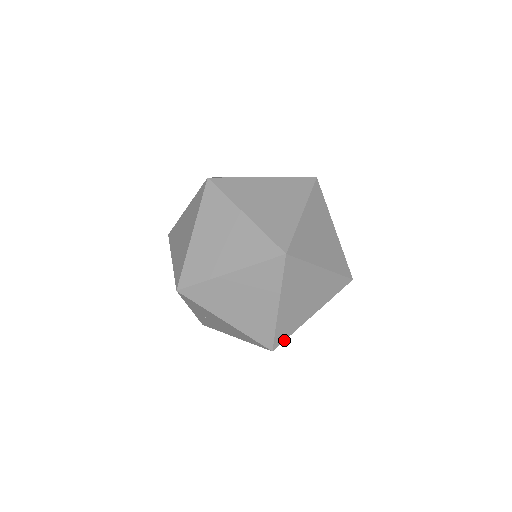
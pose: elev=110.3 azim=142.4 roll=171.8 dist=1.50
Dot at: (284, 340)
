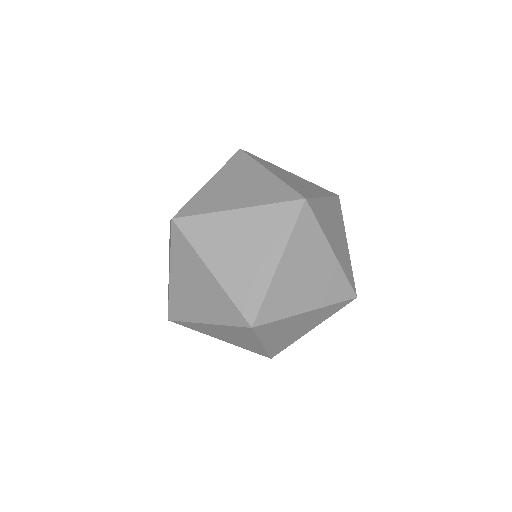
Dot at: (191, 216)
